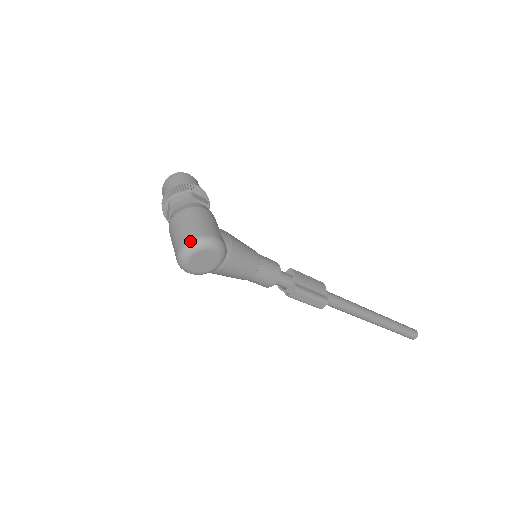
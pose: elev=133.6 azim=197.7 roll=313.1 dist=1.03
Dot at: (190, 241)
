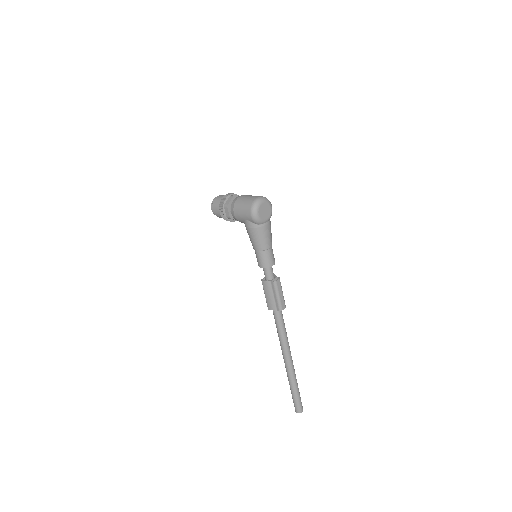
Dot at: occluded
